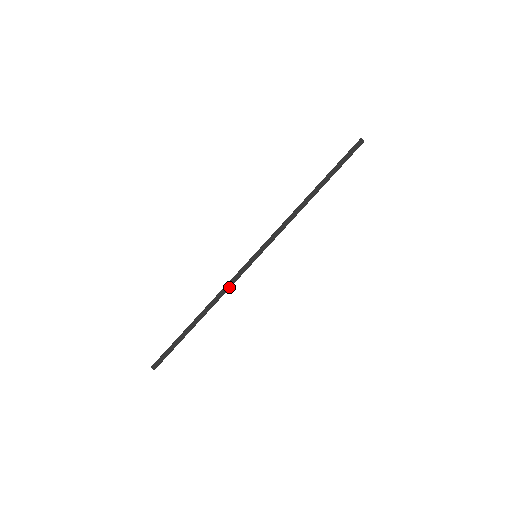
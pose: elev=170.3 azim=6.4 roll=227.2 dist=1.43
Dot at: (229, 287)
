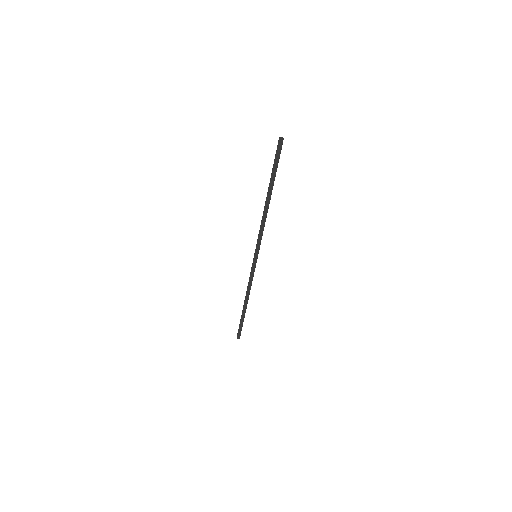
Dot at: (251, 281)
